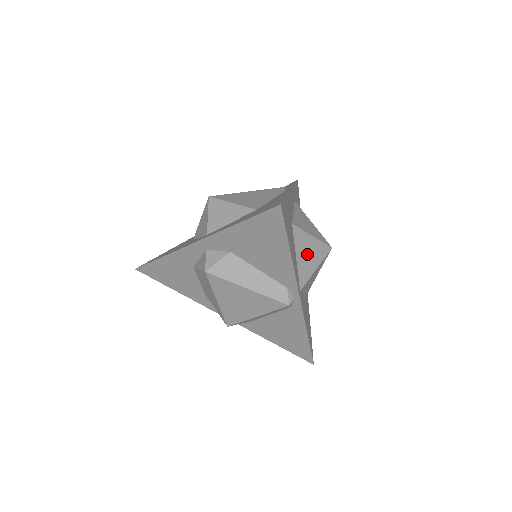
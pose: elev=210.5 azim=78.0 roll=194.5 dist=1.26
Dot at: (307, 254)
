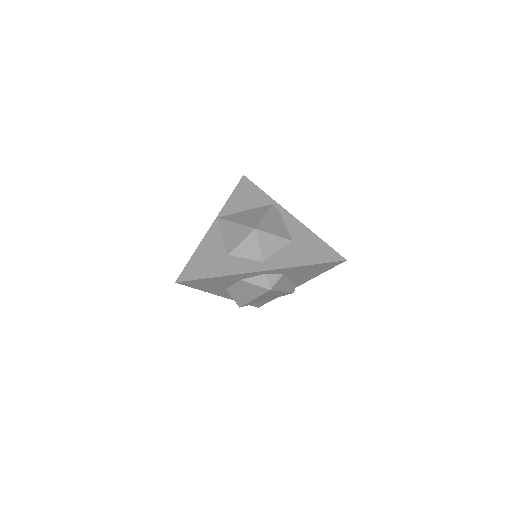
Dot at: occluded
